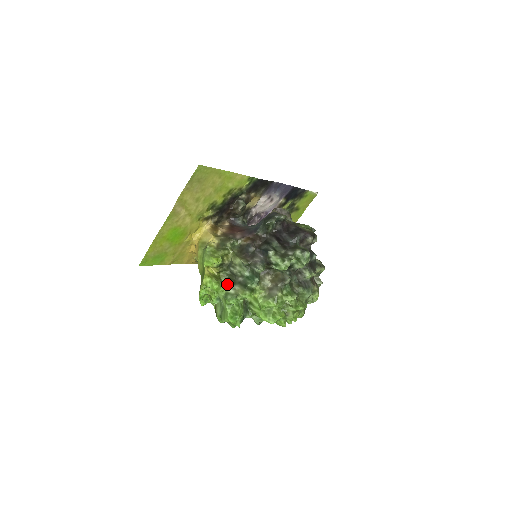
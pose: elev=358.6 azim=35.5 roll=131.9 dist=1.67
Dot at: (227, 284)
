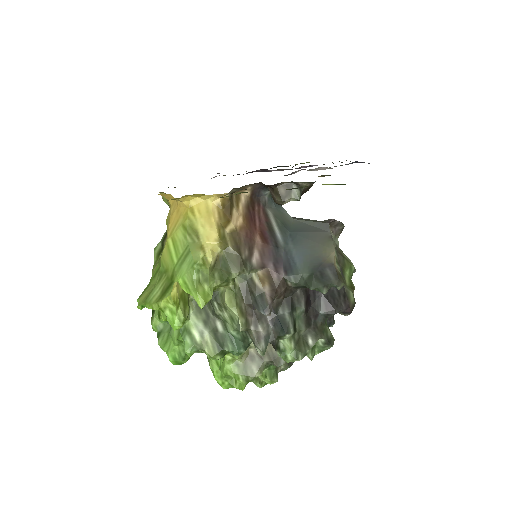
Dot at: (195, 311)
